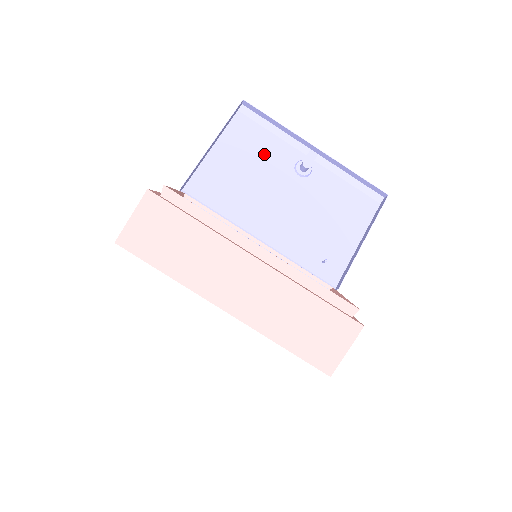
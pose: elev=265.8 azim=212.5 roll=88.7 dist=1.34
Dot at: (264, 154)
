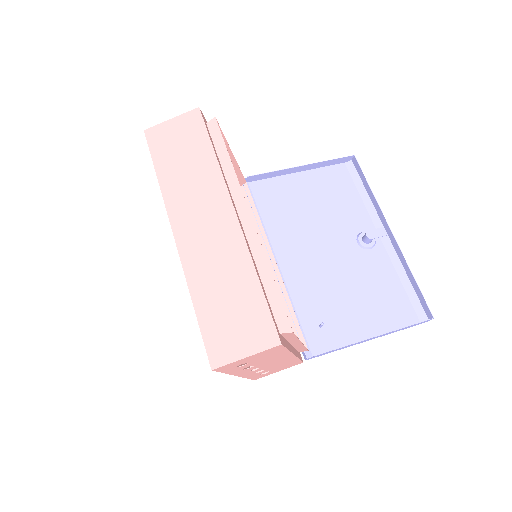
Dot at: (340, 206)
